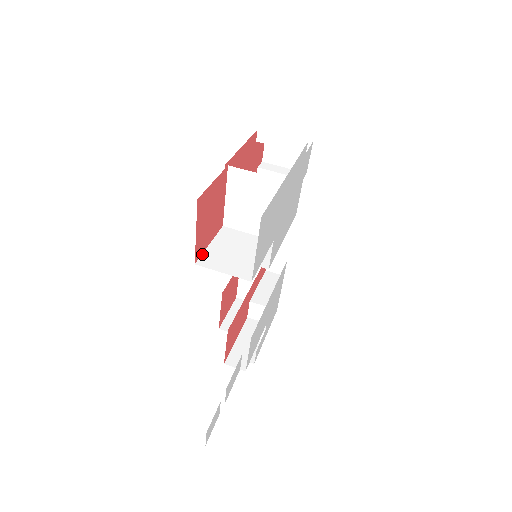
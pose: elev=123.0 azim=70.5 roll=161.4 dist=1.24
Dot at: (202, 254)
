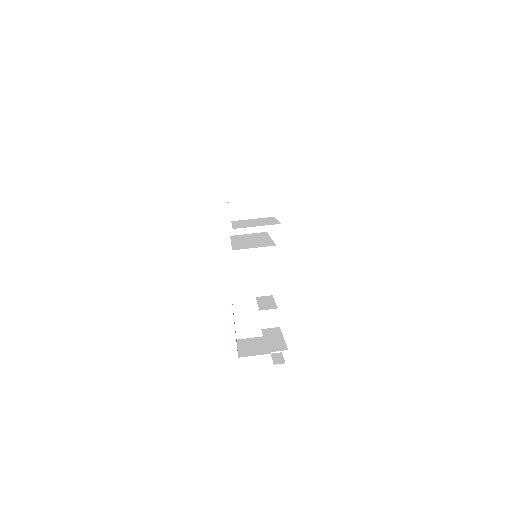
Dot at: (232, 227)
